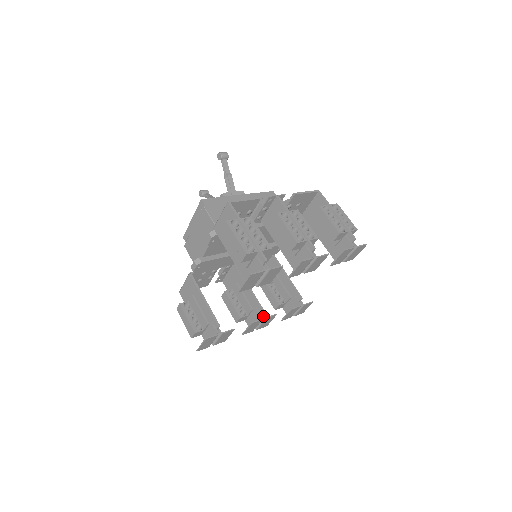
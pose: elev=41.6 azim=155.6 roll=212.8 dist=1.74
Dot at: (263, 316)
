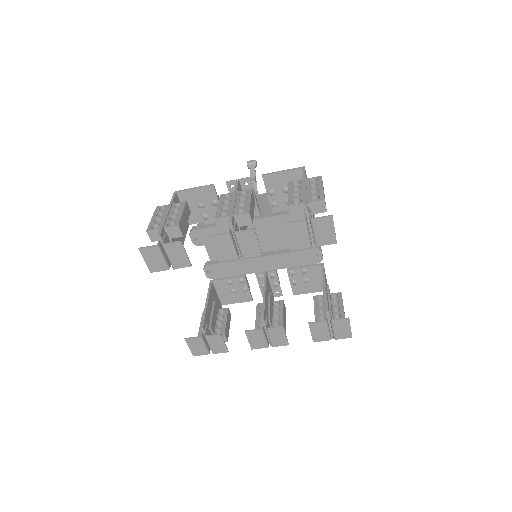
Dot at: (265, 326)
